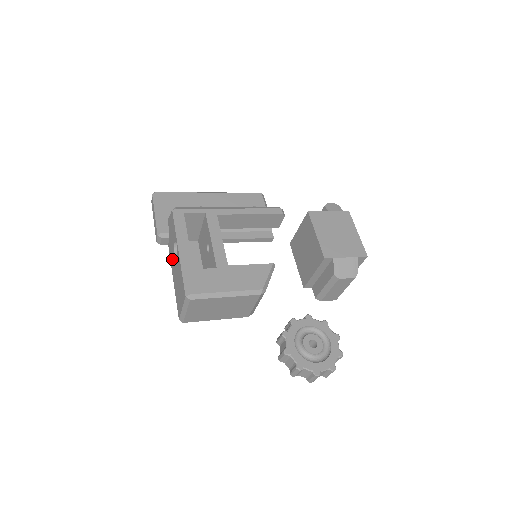
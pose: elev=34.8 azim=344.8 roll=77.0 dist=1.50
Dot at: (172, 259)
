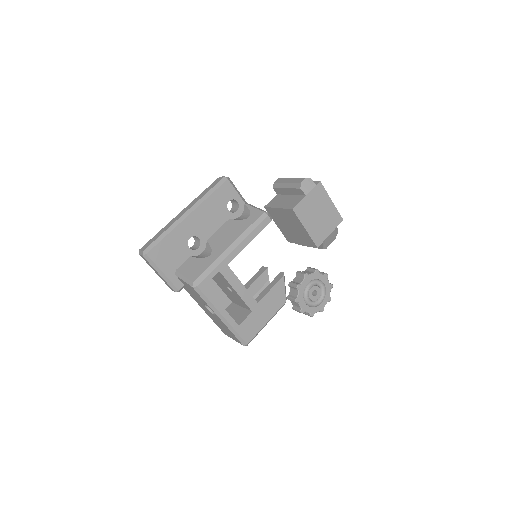
Dot at: occluded
